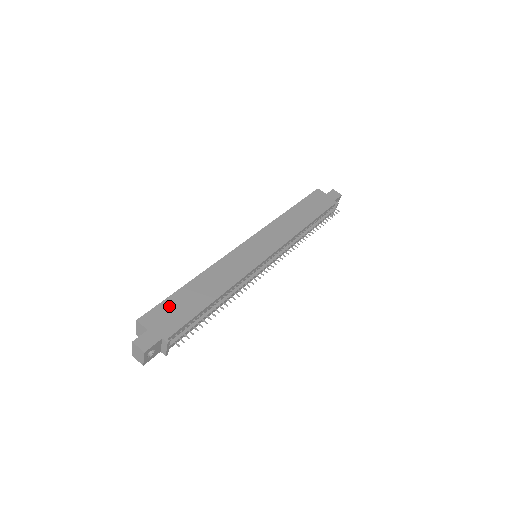
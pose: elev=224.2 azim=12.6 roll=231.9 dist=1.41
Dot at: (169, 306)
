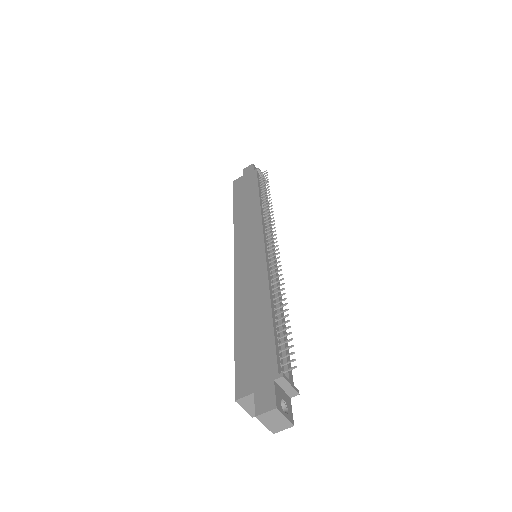
Dot at: (244, 358)
